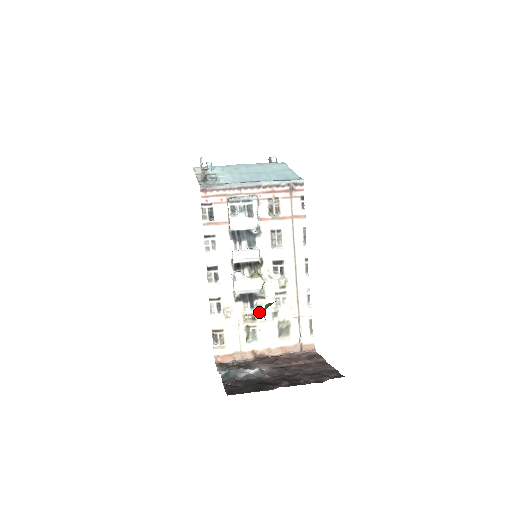
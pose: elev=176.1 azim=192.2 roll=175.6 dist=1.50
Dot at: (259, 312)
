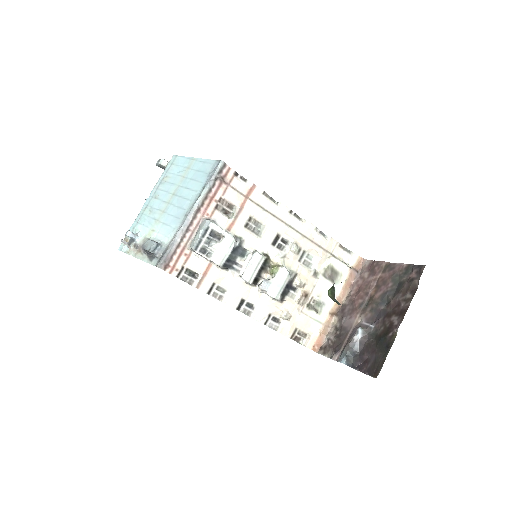
Dot at: (304, 287)
